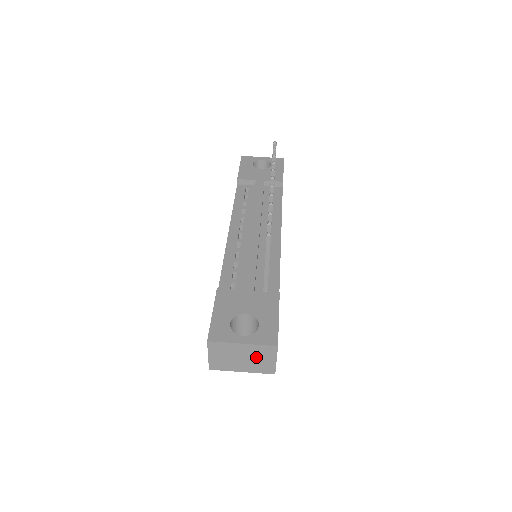
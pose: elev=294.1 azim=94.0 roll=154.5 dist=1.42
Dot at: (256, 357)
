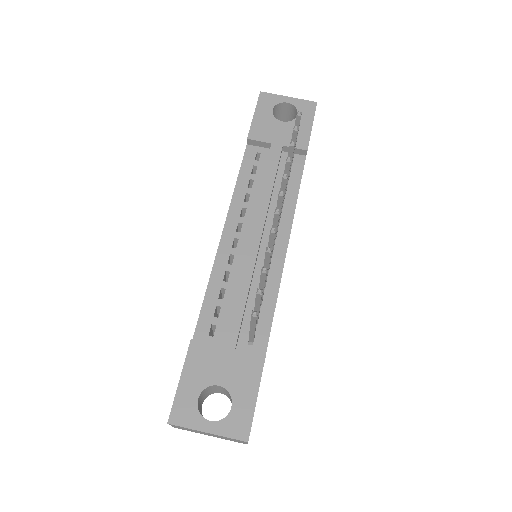
Dot at: occluded
